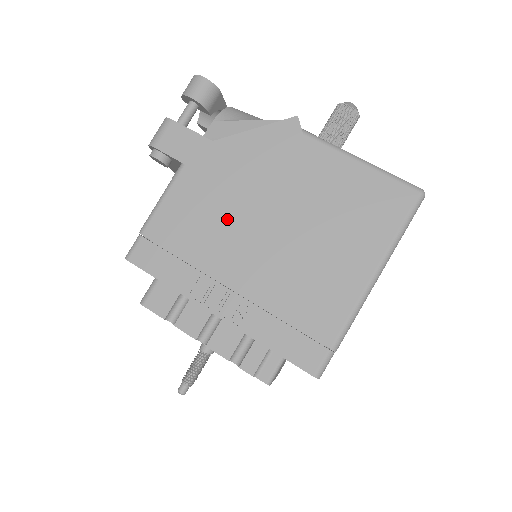
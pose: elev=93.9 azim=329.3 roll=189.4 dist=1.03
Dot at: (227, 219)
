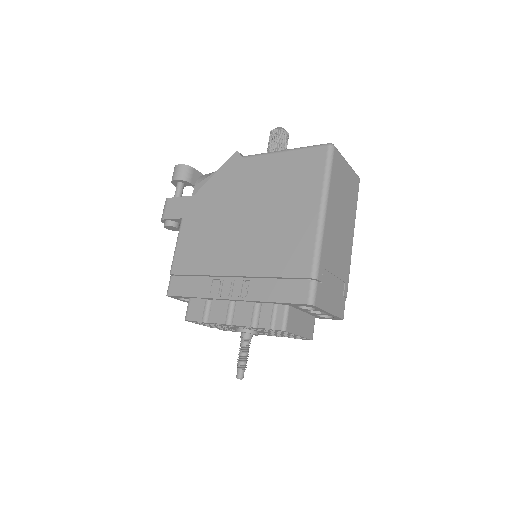
Dot at: (216, 235)
